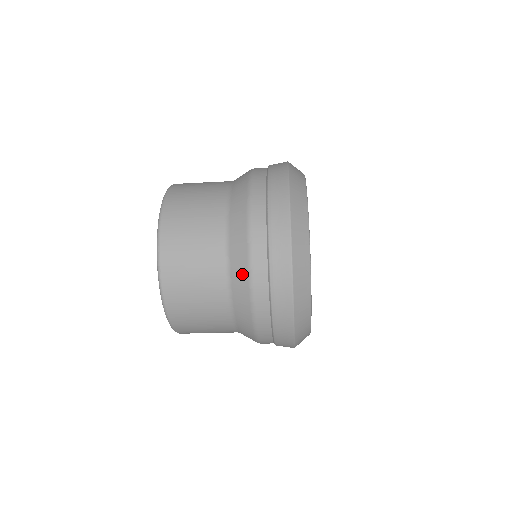
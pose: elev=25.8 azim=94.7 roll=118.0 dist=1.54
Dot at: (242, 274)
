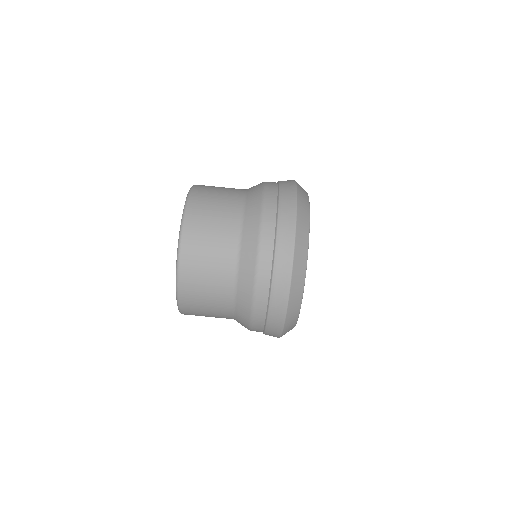
Dot at: (251, 253)
